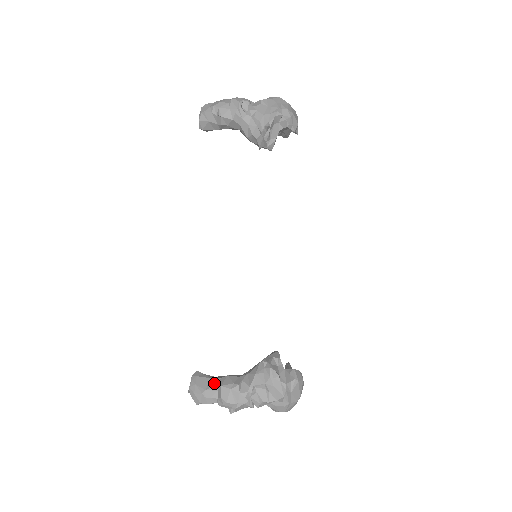
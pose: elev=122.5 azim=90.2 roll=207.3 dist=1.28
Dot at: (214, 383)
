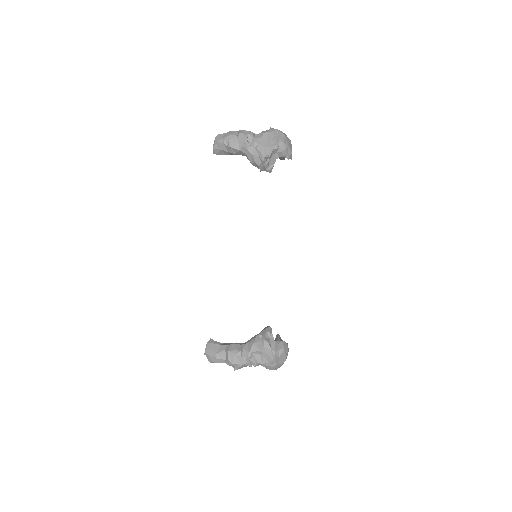
Dot at: (223, 349)
